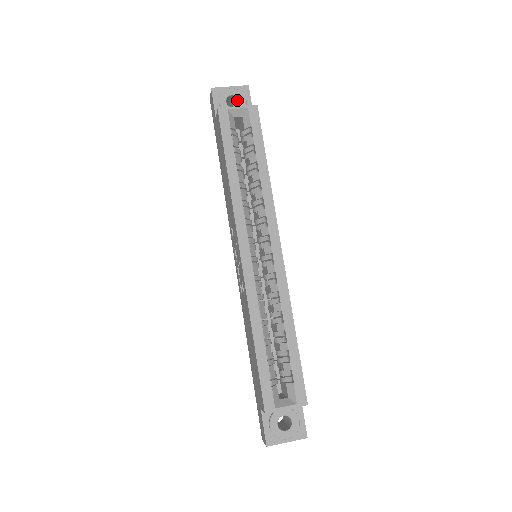
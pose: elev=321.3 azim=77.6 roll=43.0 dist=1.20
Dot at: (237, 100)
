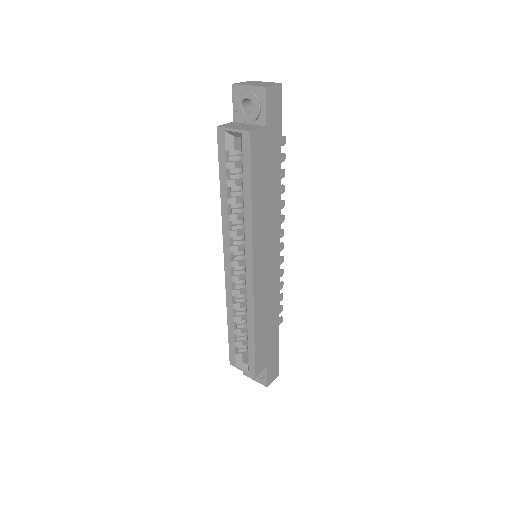
Dot at: (255, 102)
